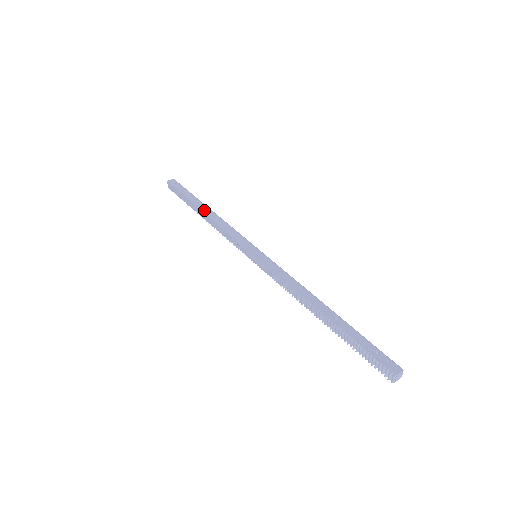
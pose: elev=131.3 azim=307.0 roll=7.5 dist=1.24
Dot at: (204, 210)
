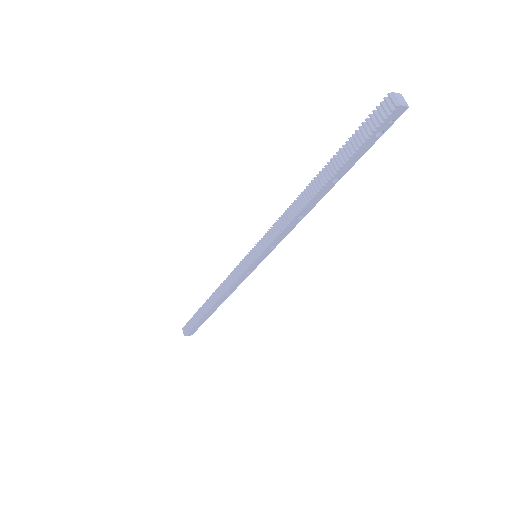
Dot at: (211, 297)
